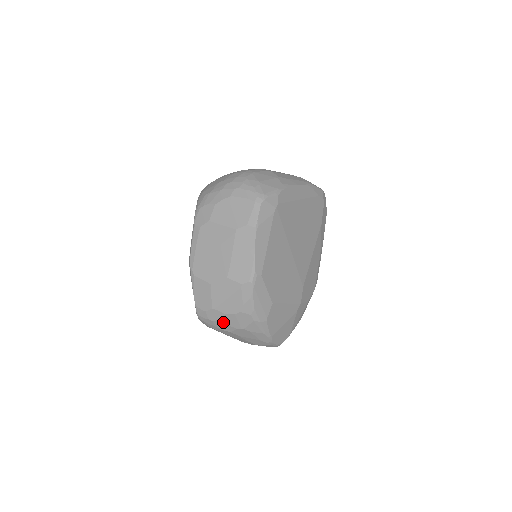
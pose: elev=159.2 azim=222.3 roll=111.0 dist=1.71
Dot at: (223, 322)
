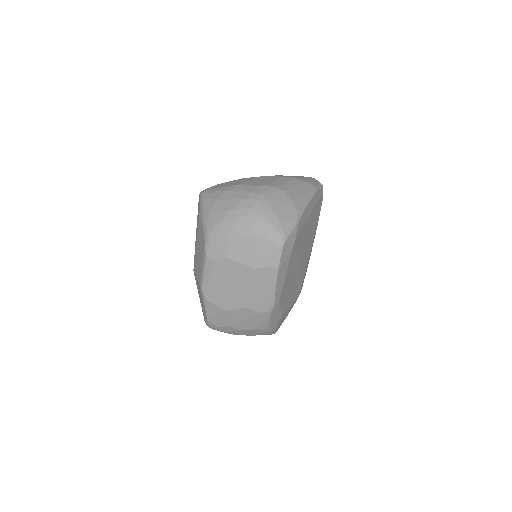
Dot at: (235, 333)
